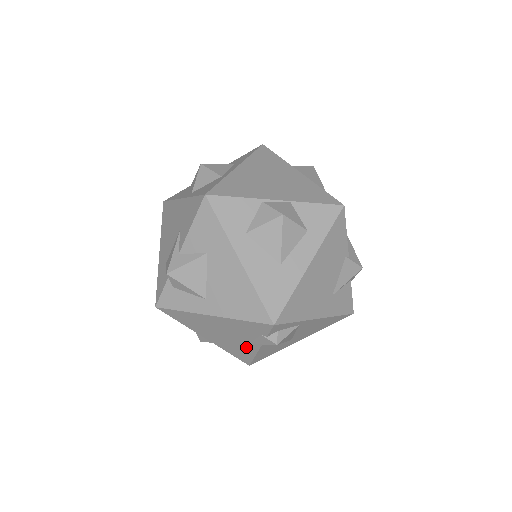
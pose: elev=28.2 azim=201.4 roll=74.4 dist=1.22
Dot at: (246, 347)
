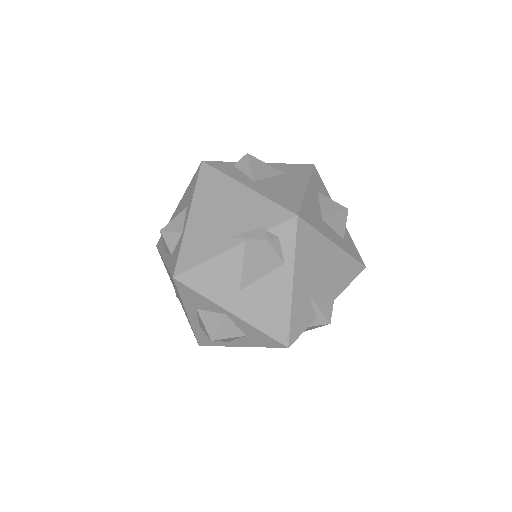
Dot at: (218, 242)
